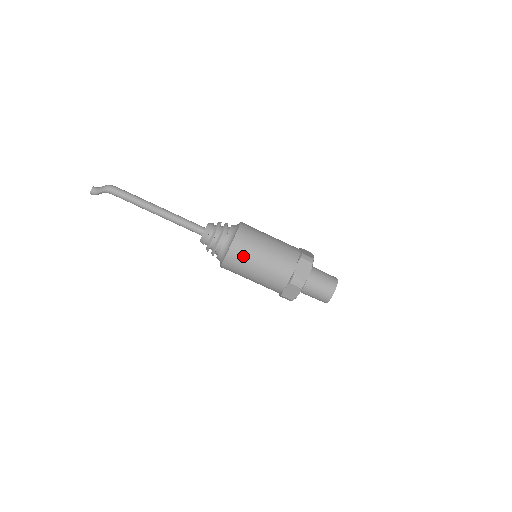
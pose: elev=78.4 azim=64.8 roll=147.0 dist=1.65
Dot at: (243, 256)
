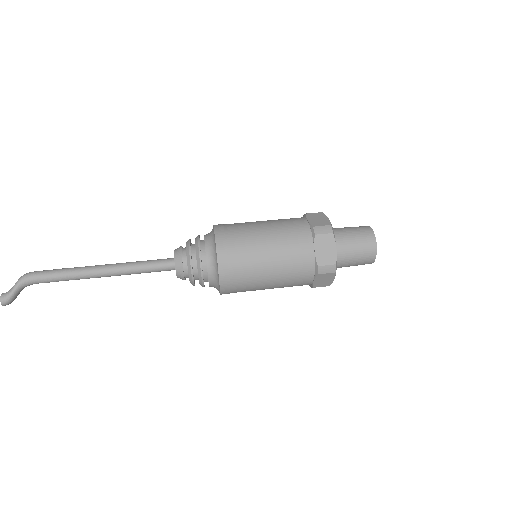
Dot at: (238, 238)
